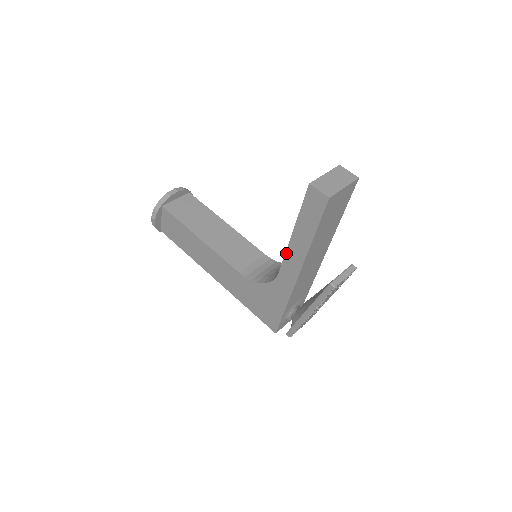
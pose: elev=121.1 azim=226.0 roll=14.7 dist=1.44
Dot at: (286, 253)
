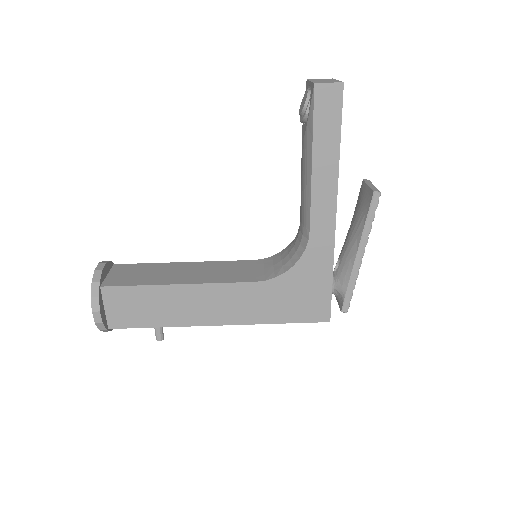
Dot at: (312, 197)
